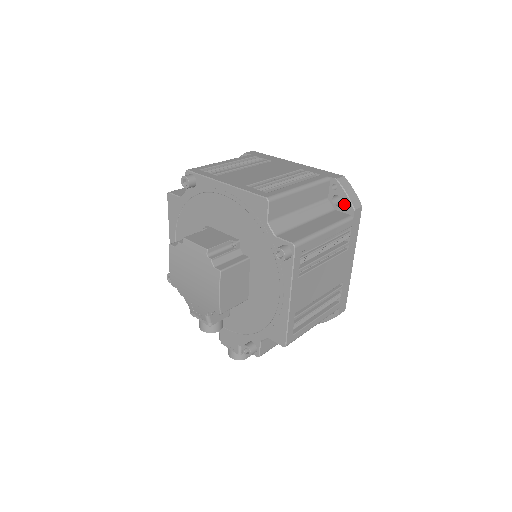
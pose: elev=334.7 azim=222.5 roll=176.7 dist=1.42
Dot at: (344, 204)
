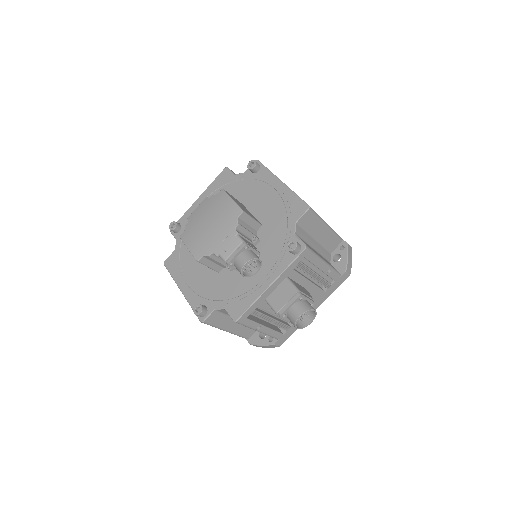
Dot at: occluded
